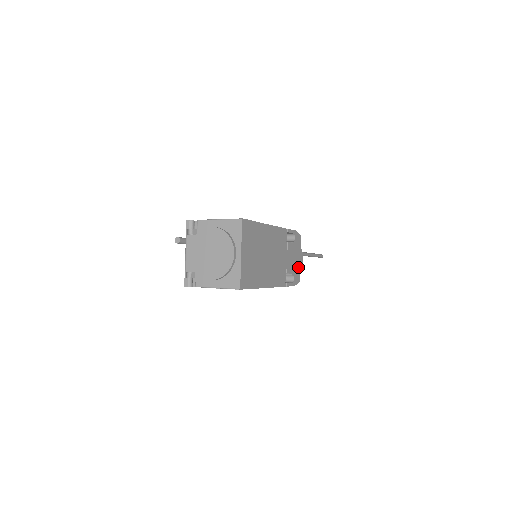
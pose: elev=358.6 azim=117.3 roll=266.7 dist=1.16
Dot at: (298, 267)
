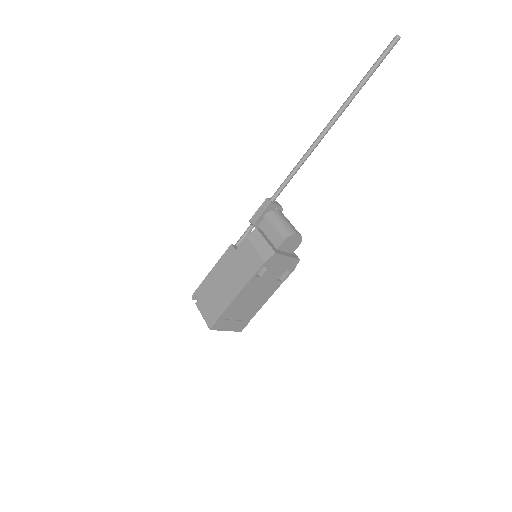
Dot at: (289, 261)
